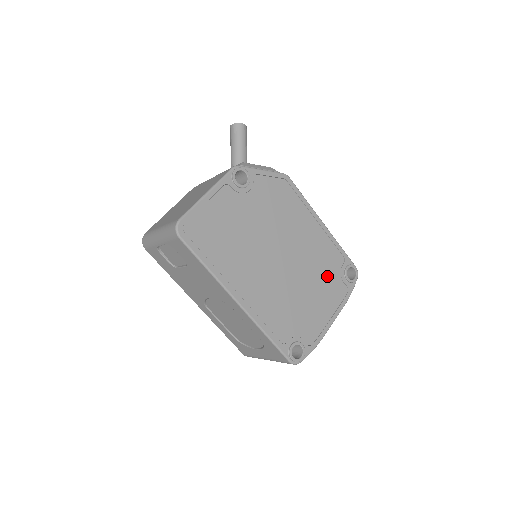
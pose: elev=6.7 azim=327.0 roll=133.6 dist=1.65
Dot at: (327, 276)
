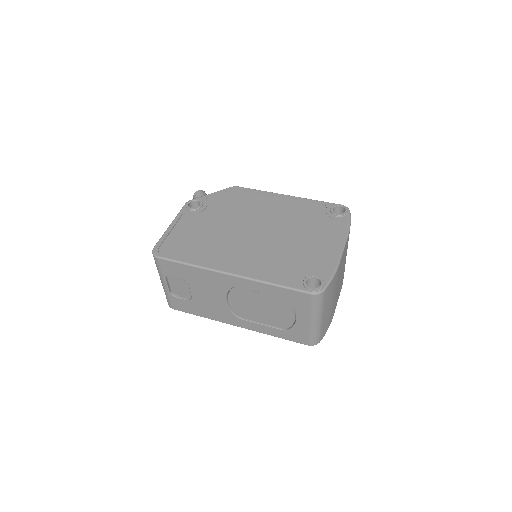
Dot at: (314, 223)
